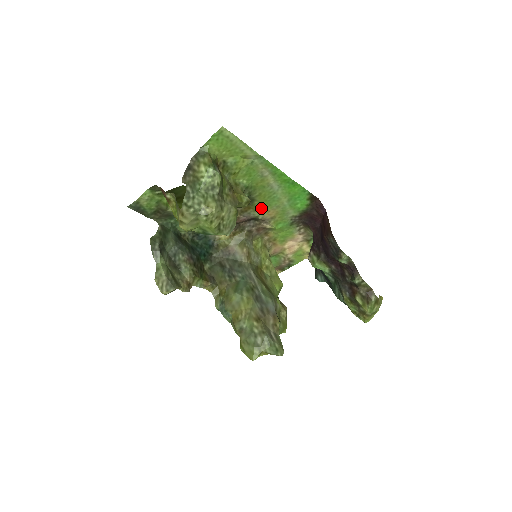
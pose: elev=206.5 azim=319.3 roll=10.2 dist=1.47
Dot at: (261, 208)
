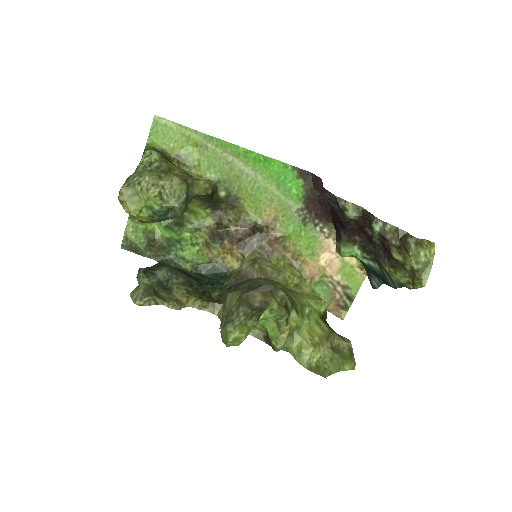
Dot at: (253, 208)
